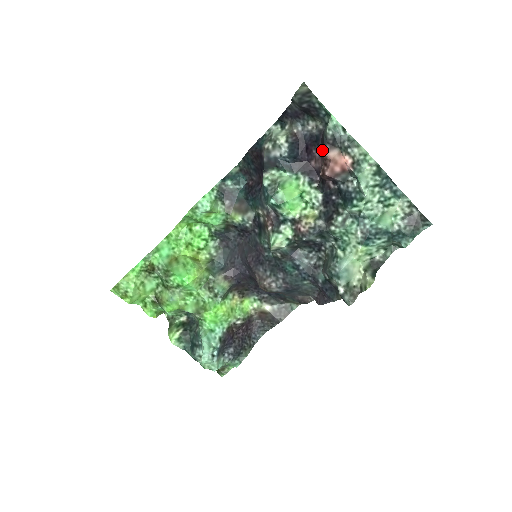
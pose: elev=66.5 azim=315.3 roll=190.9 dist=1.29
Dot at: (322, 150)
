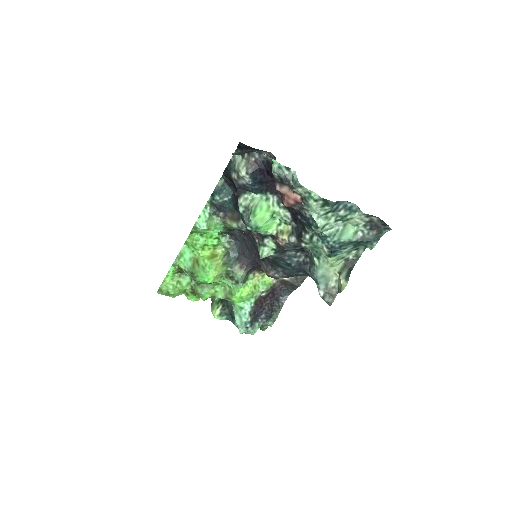
Dot at: occluded
